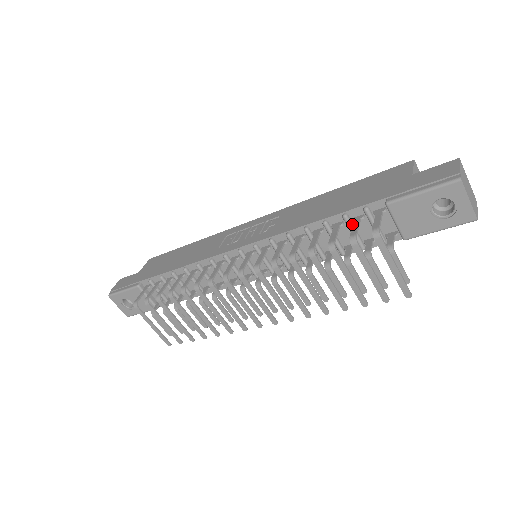
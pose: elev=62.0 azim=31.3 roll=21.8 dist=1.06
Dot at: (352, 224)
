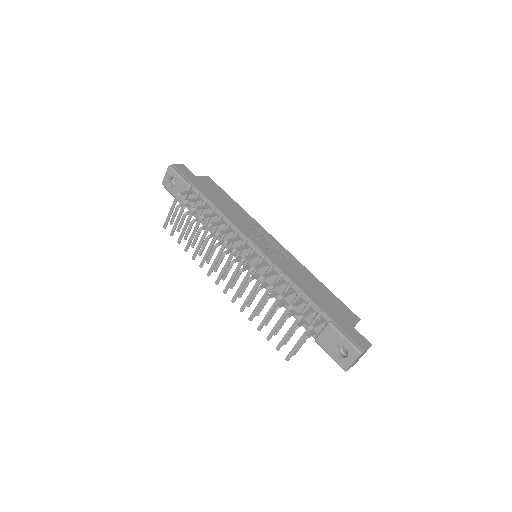
Dot at: (308, 308)
